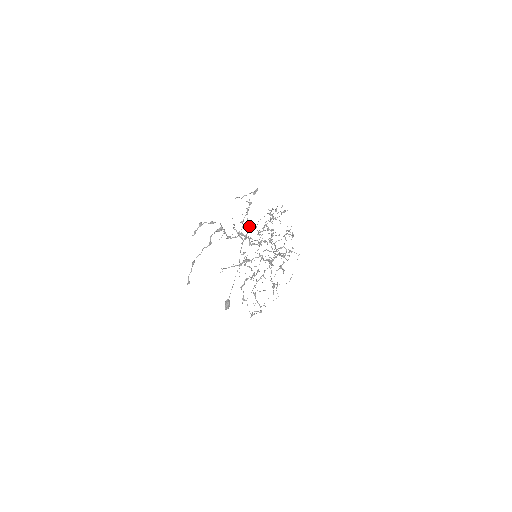
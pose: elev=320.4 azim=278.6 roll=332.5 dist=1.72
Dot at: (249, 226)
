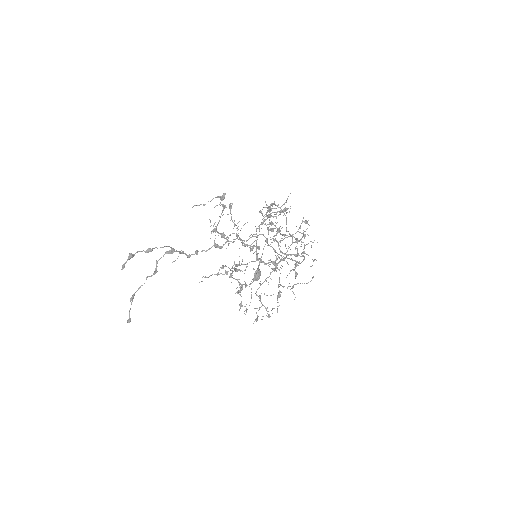
Dot at: occluded
